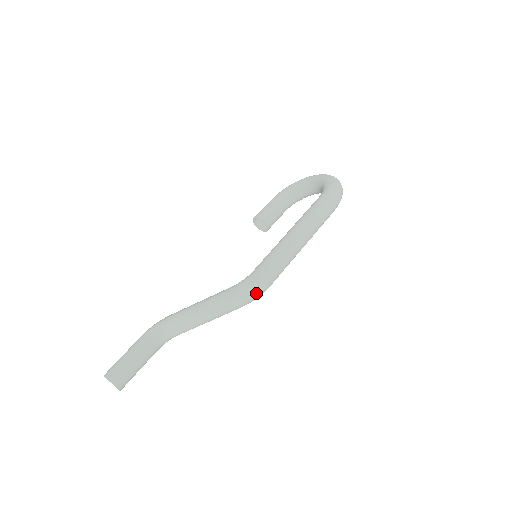
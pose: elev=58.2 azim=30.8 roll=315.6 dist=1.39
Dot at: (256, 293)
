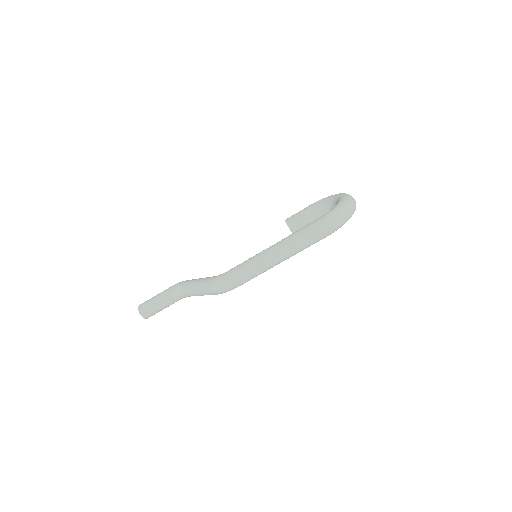
Dot at: (222, 288)
